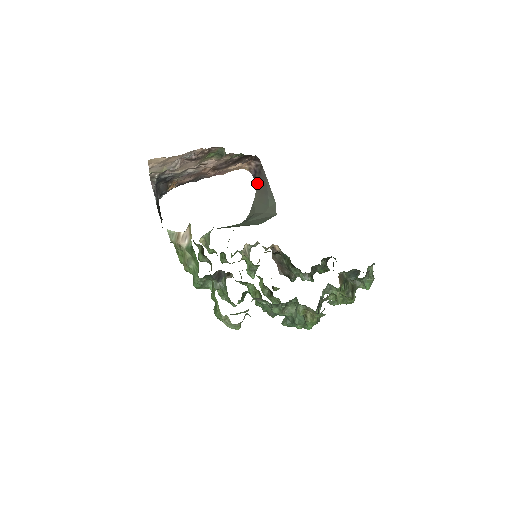
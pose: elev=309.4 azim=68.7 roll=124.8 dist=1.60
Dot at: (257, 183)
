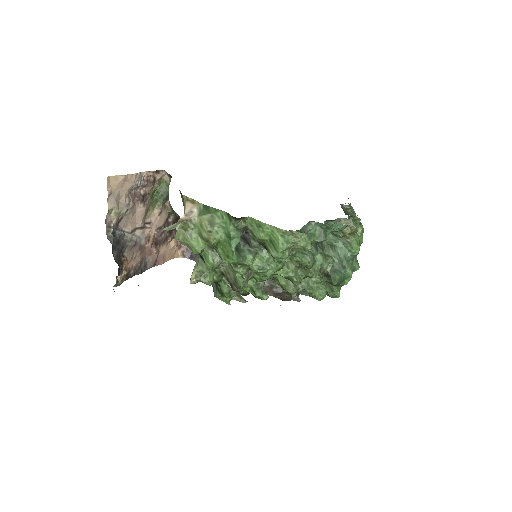
Dot at: occluded
